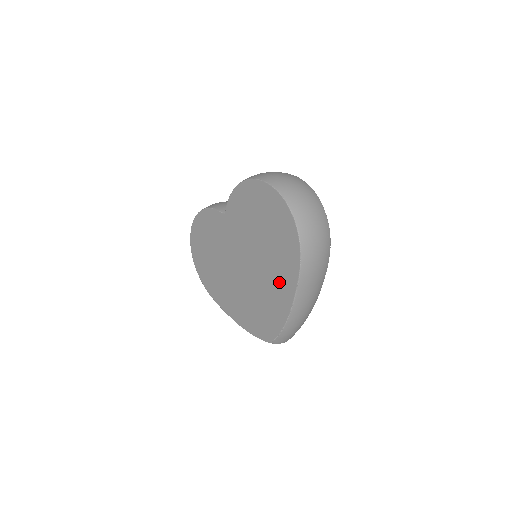
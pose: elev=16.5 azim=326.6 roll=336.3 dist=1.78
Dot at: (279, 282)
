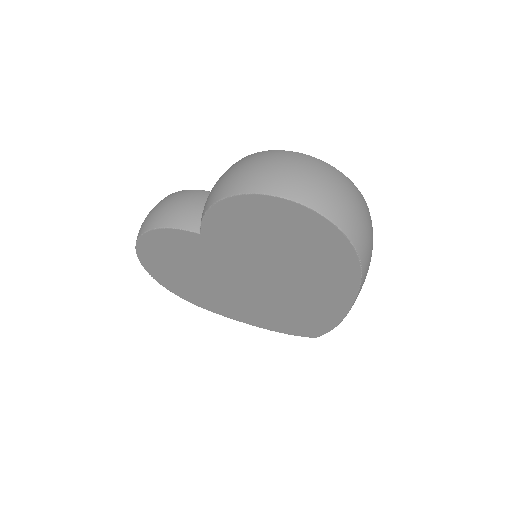
Dot at: (324, 293)
